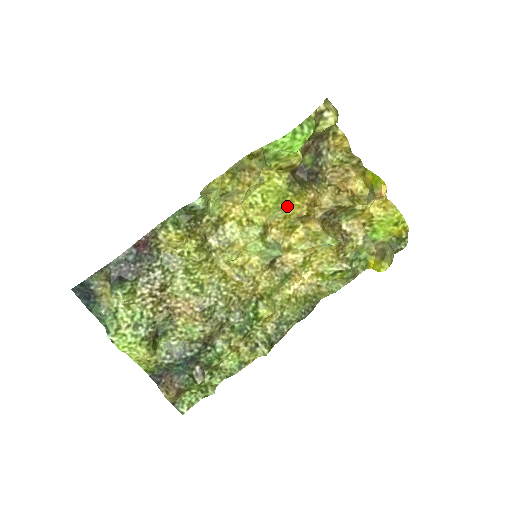
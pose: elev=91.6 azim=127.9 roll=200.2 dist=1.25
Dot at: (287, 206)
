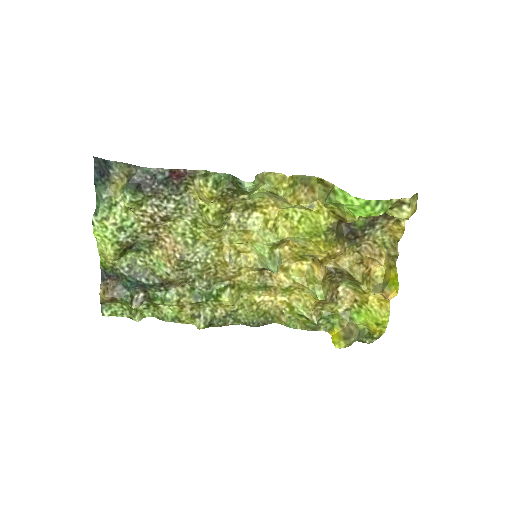
Dot at: (312, 242)
